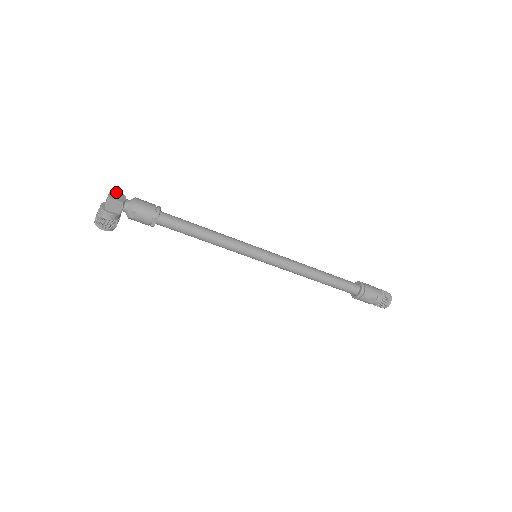
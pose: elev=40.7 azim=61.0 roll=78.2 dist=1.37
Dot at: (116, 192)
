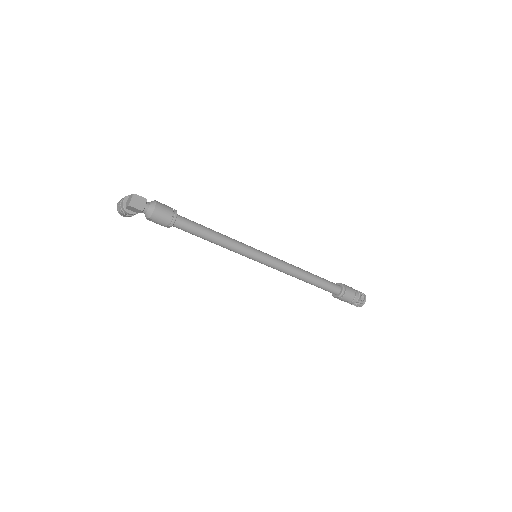
Dot at: (138, 196)
